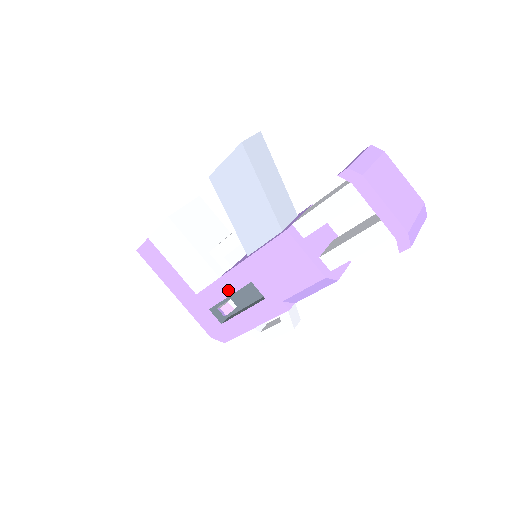
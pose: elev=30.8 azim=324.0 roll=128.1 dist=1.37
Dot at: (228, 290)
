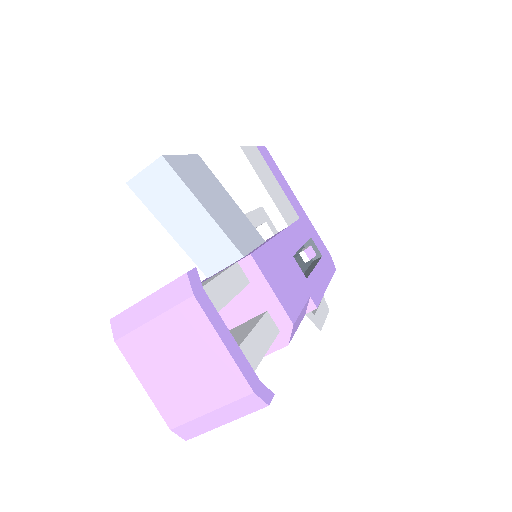
Dot at: occluded
